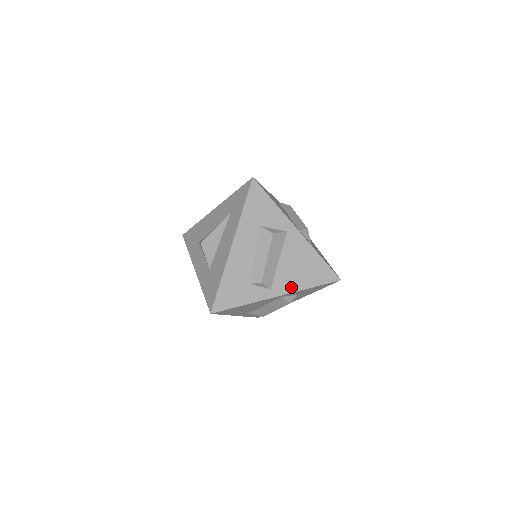
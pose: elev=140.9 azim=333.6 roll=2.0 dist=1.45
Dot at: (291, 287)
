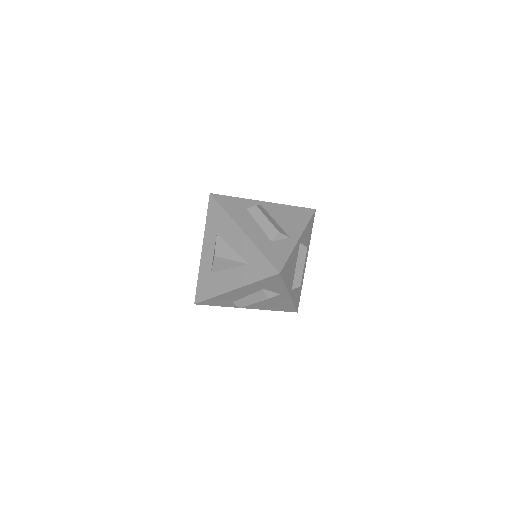
Dot at: (260, 308)
